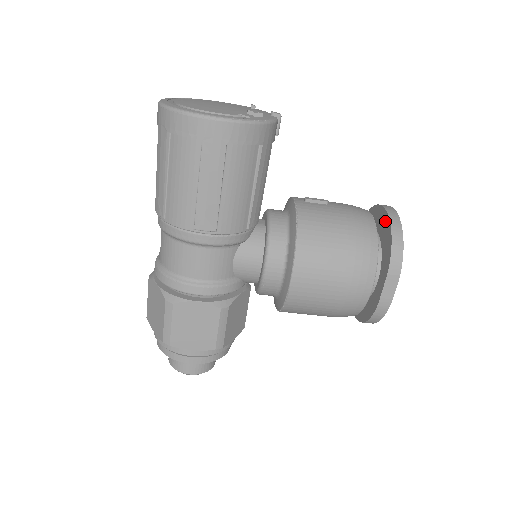
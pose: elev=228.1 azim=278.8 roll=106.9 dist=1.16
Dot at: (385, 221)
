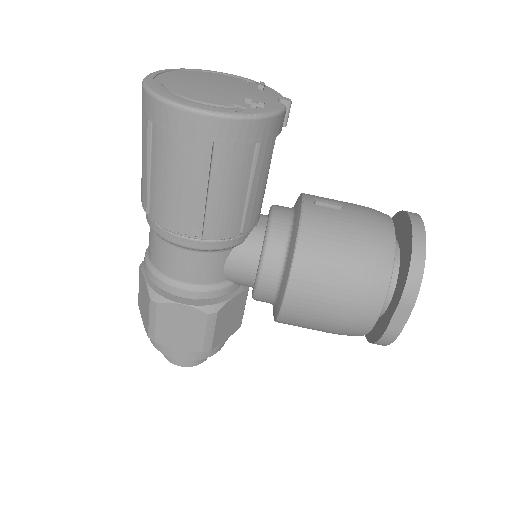
Dot at: (408, 237)
